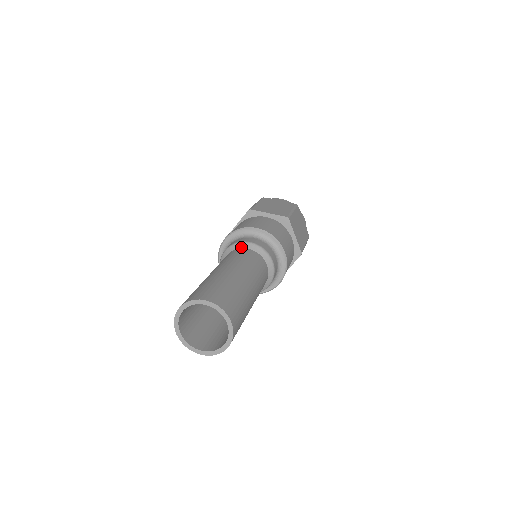
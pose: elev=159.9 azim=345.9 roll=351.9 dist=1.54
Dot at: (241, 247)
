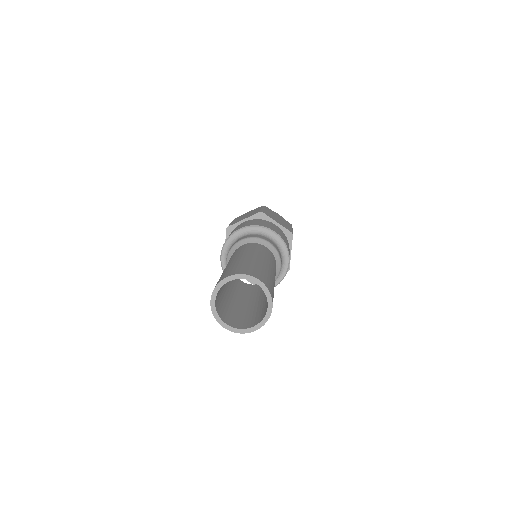
Dot at: (236, 248)
